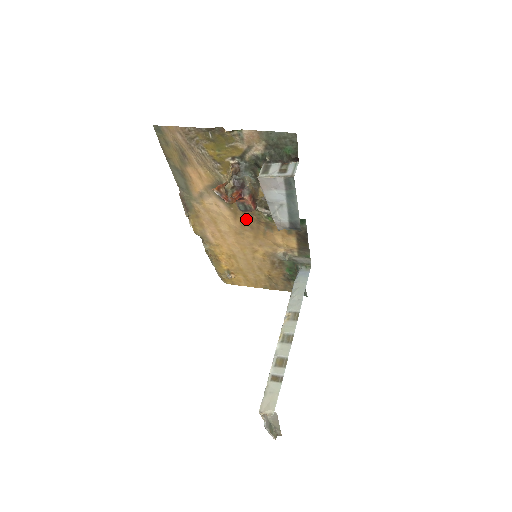
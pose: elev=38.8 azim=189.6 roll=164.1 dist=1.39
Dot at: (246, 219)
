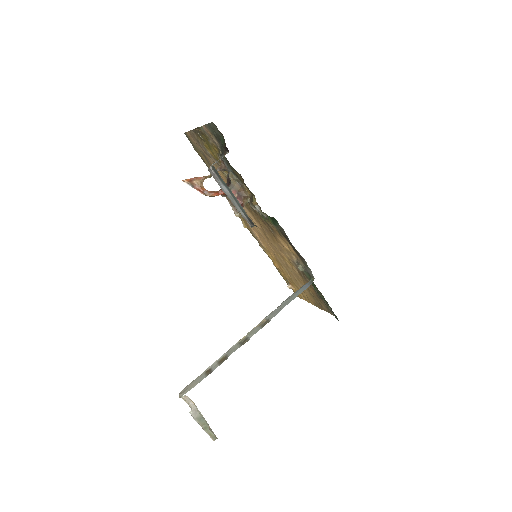
Dot at: (259, 220)
